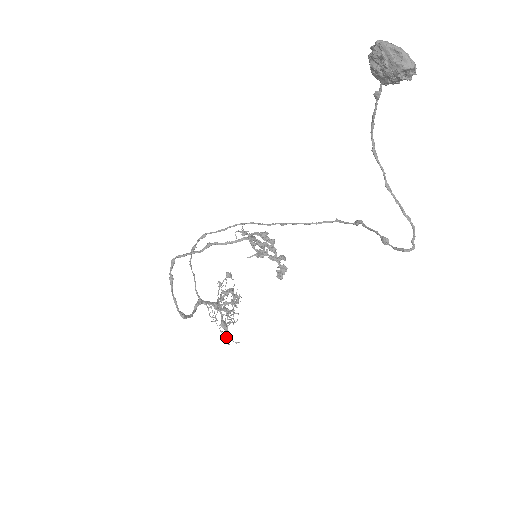
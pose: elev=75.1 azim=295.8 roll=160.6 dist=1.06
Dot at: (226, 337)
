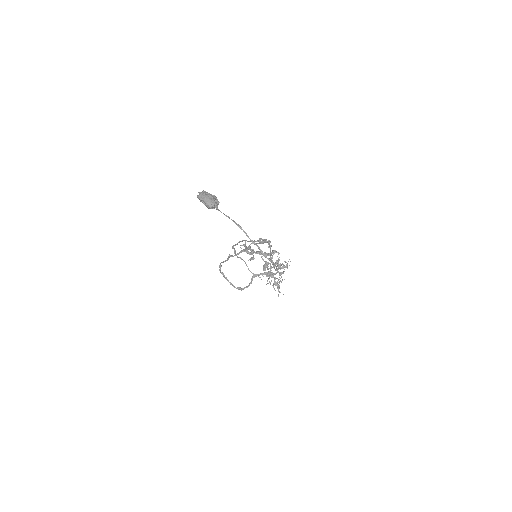
Dot at: occluded
